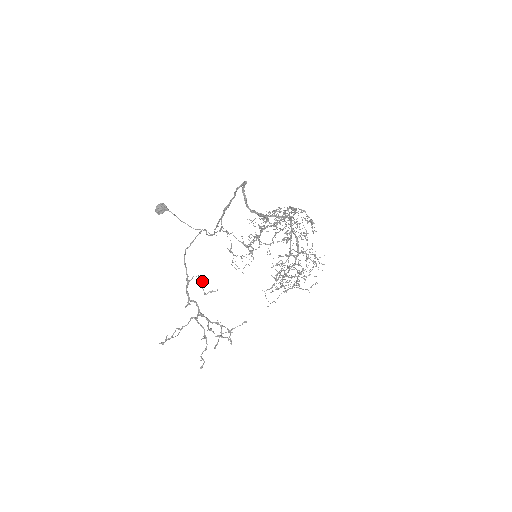
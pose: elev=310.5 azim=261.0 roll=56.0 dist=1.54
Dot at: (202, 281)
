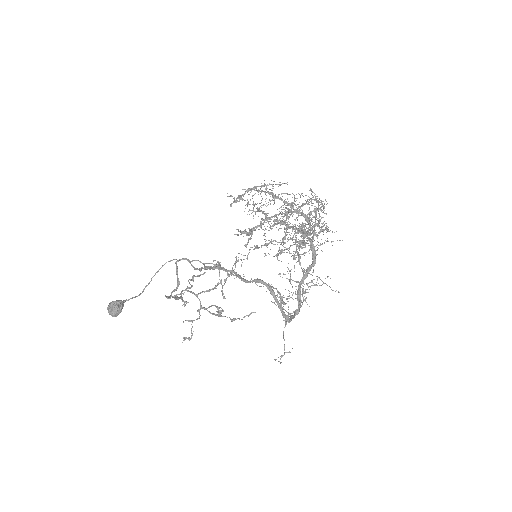
Dot at: occluded
